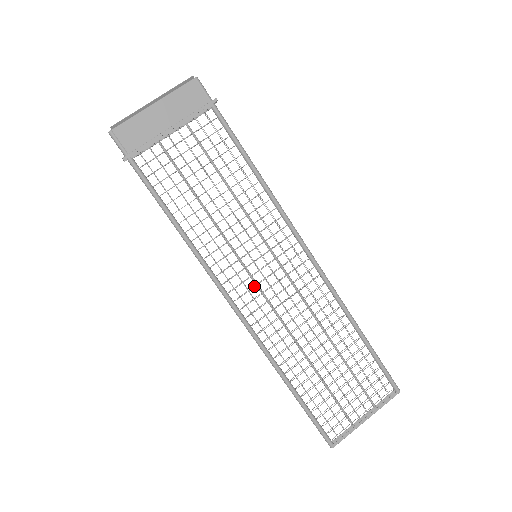
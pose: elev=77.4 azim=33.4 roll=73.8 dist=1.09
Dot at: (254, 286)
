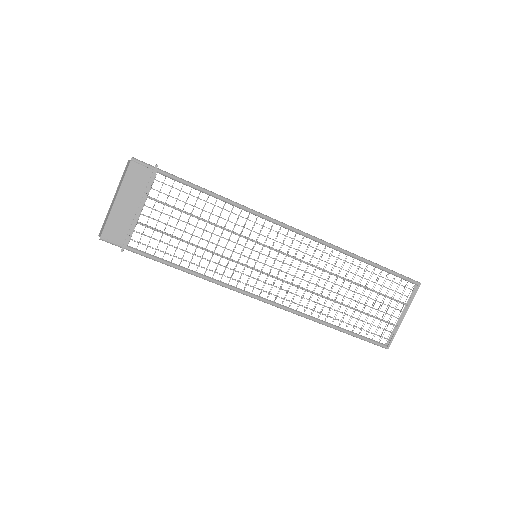
Dot at: occluded
